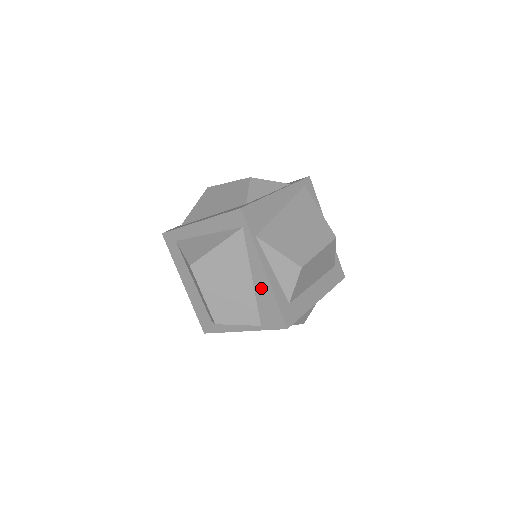
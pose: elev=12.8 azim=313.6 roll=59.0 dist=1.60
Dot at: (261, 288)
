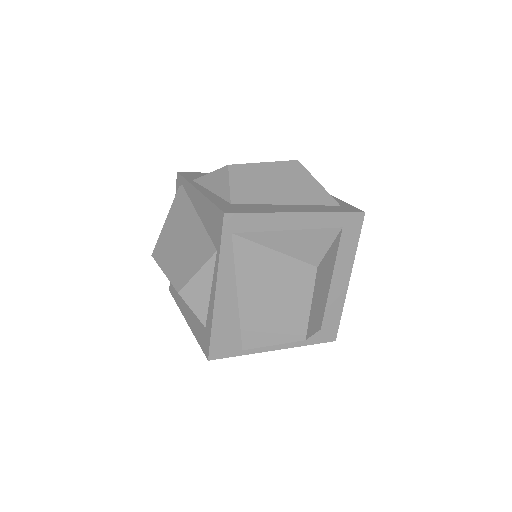
Dot at: occluded
